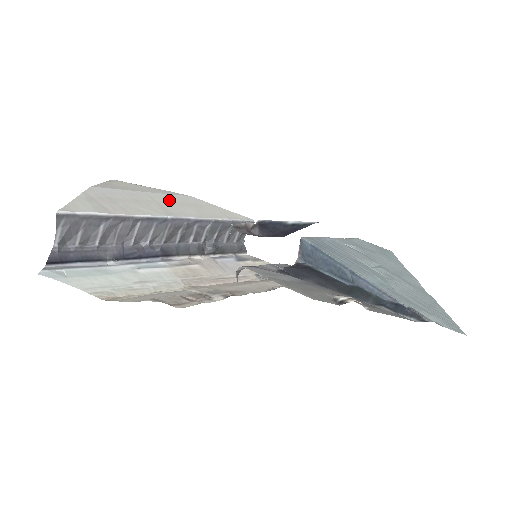
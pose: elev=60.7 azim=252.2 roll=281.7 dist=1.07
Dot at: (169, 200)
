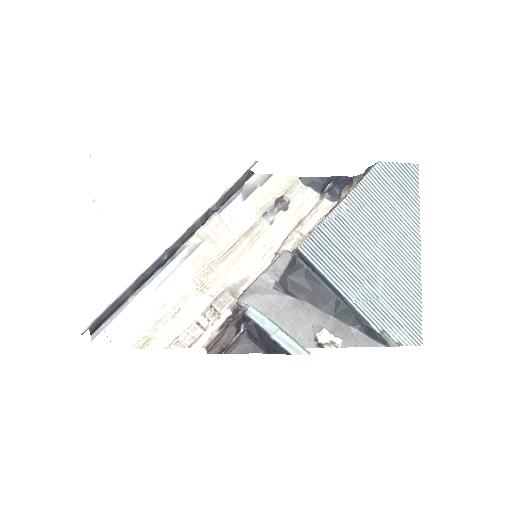
Dot at: (159, 199)
